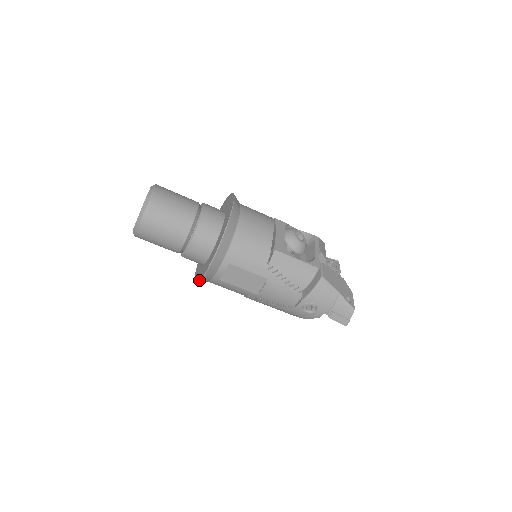
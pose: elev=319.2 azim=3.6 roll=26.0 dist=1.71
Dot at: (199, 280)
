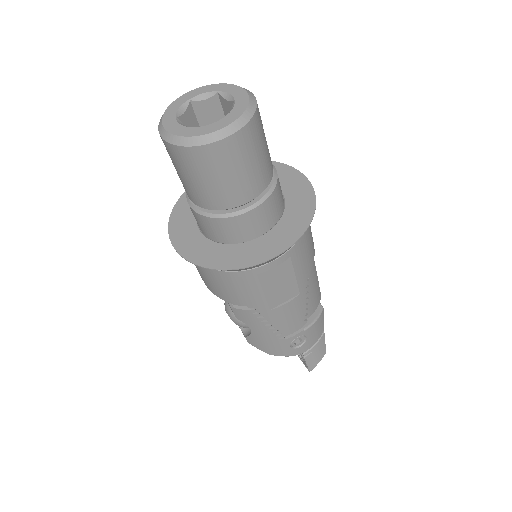
Dot at: (241, 265)
